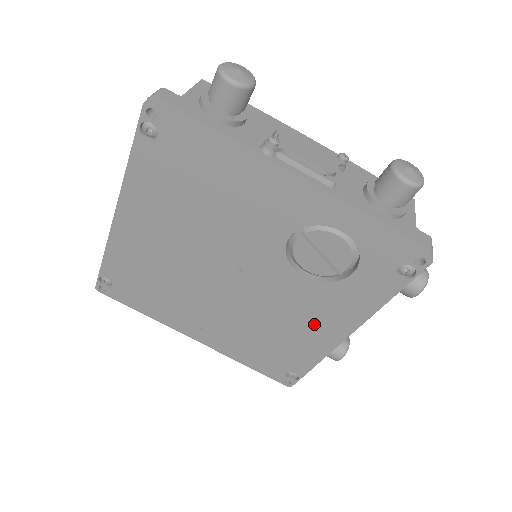
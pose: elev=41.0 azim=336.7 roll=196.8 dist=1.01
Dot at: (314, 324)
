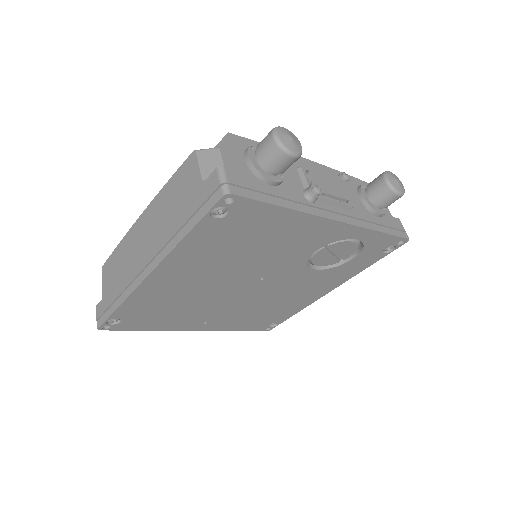
Dot at: (308, 292)
